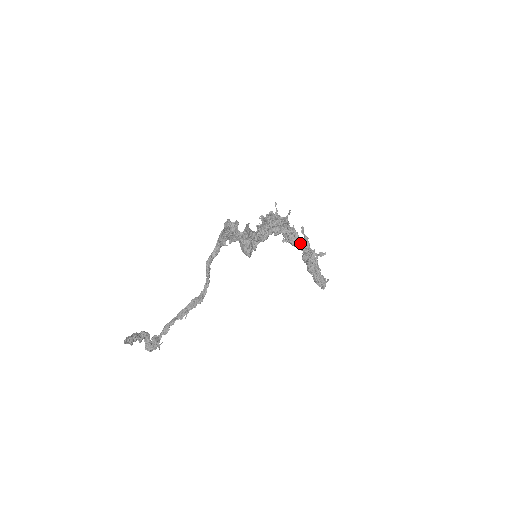
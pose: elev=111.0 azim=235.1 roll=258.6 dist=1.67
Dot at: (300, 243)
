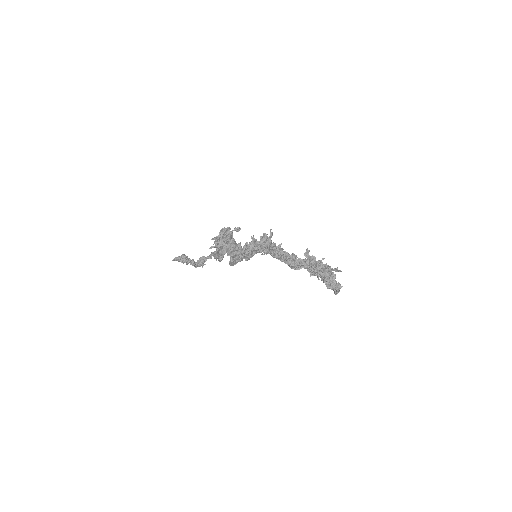
Dot at: (293, 266)
